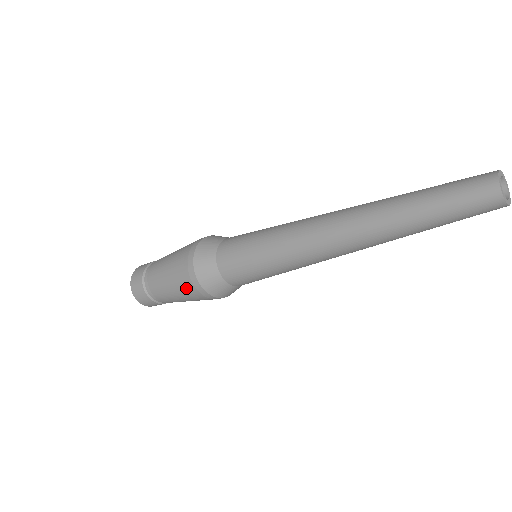
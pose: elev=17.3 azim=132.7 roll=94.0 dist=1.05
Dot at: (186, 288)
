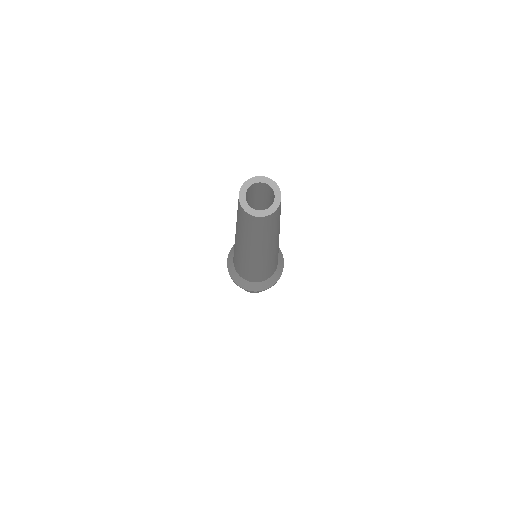
Dot at: occluded
